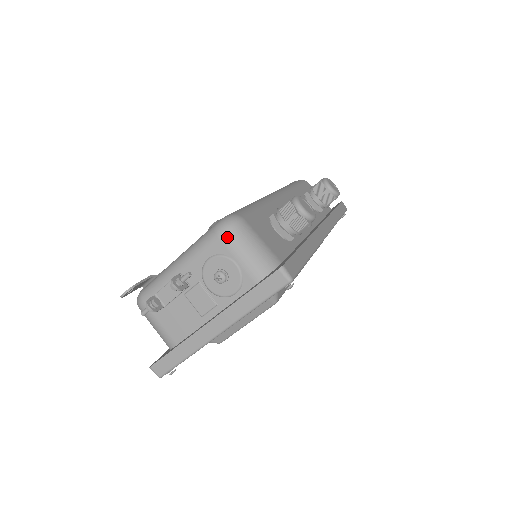
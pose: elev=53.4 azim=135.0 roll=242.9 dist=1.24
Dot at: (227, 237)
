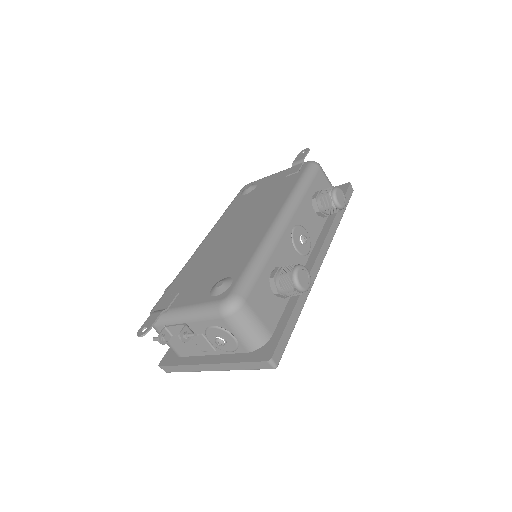
Dot at: (229, 319)
